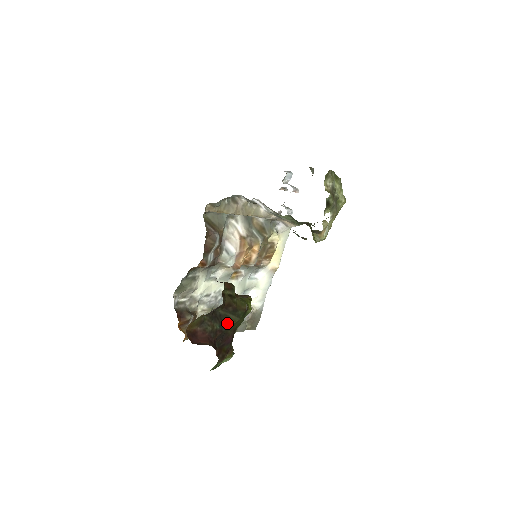
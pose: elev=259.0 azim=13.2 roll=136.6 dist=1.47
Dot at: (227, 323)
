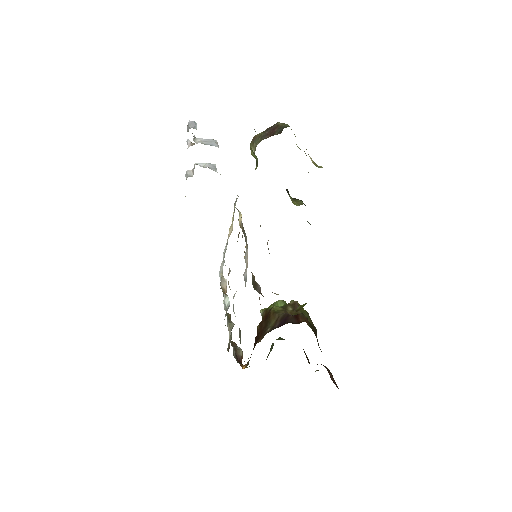
Dot at: occluded
